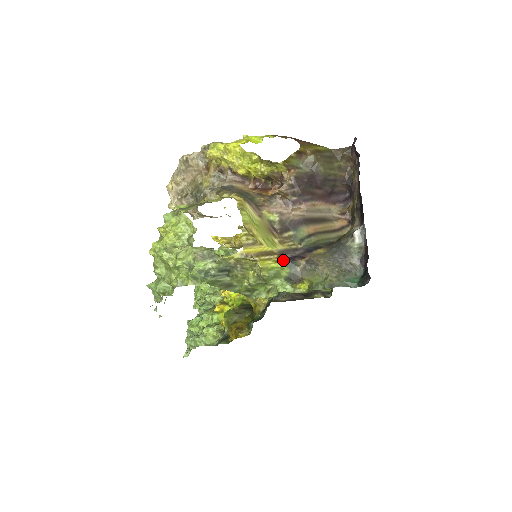
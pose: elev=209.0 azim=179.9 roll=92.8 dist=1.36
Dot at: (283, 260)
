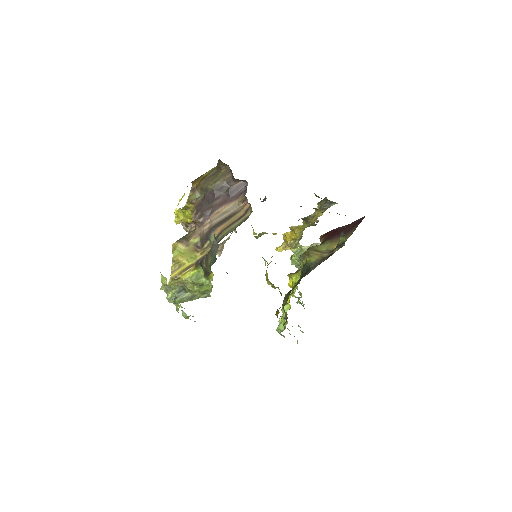
Dot at: (197, 266)
